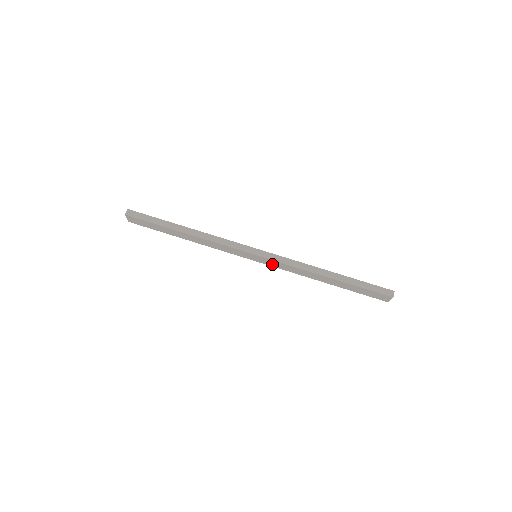
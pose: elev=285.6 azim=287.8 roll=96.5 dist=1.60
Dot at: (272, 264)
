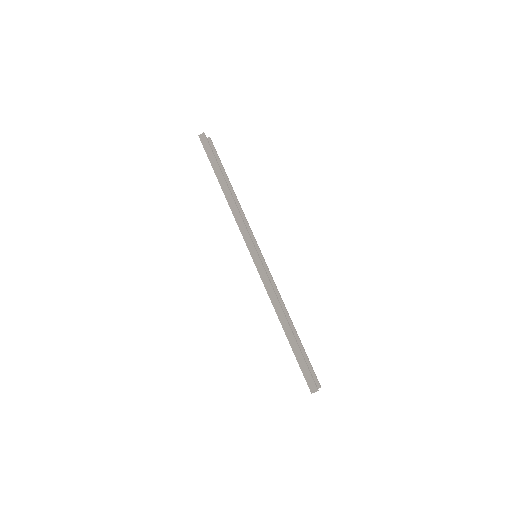
Dot at: occluded
